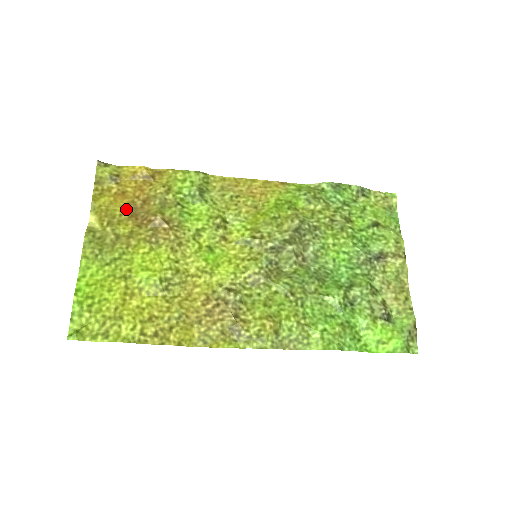
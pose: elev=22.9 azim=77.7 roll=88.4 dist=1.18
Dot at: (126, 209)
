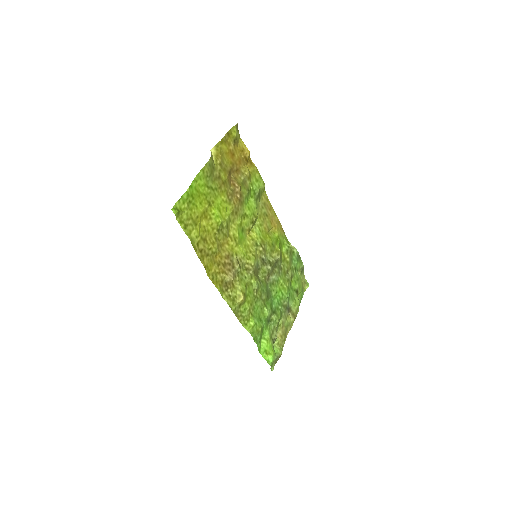
Dot at: (229, 165)
